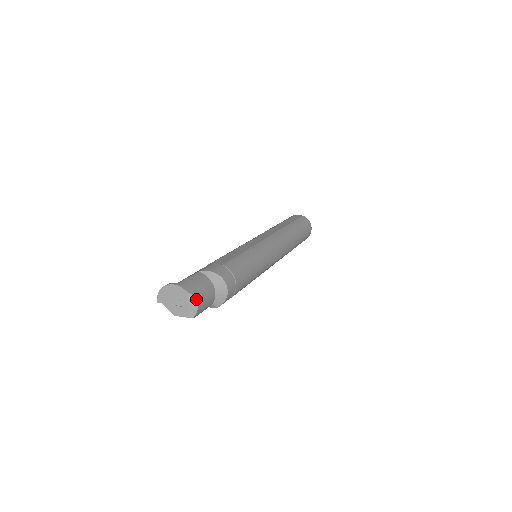
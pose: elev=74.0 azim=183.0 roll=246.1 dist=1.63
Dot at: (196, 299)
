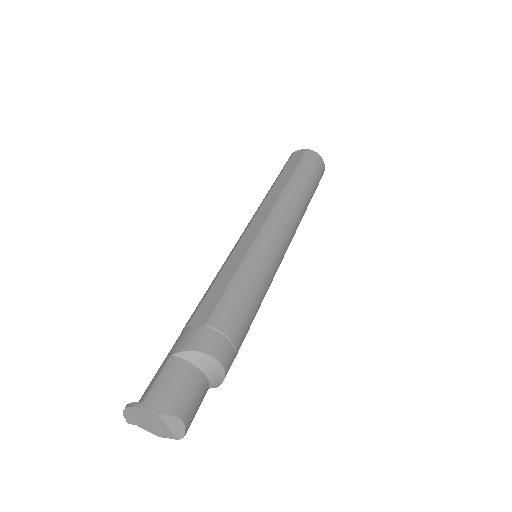
Dot at: (177, 416)
